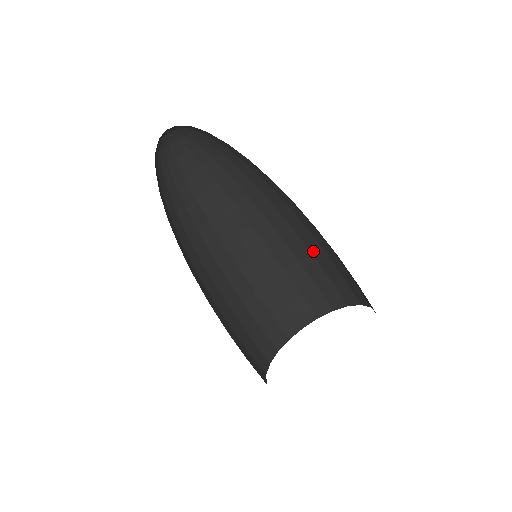
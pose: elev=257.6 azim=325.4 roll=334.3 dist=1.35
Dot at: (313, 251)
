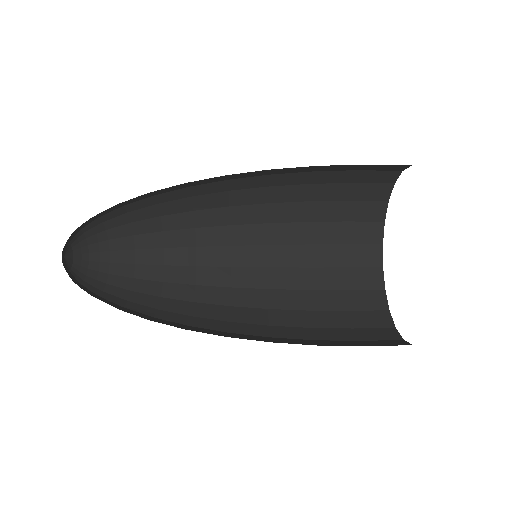
Dot at: (303, 182)
